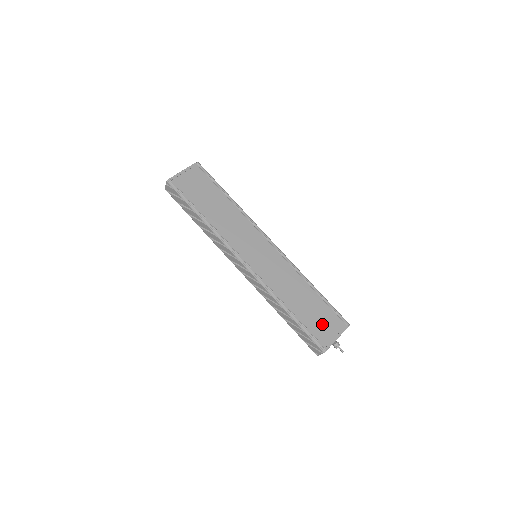
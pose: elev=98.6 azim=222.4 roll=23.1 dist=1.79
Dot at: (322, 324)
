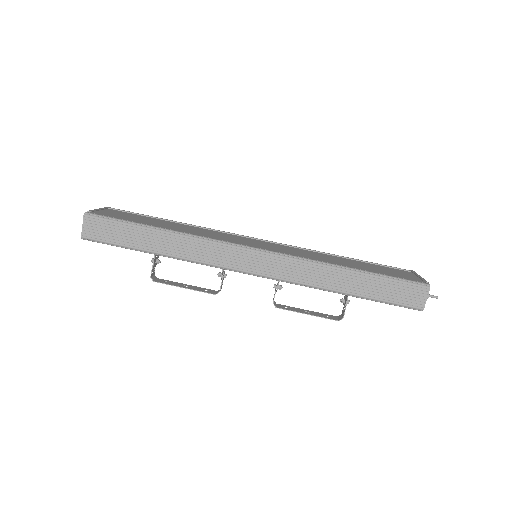
Dot at: (392, 273)
